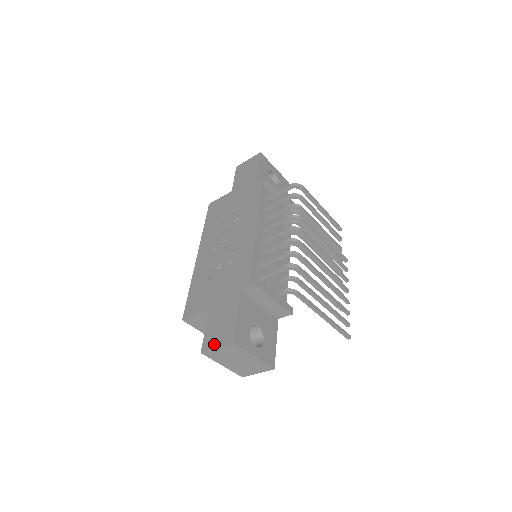
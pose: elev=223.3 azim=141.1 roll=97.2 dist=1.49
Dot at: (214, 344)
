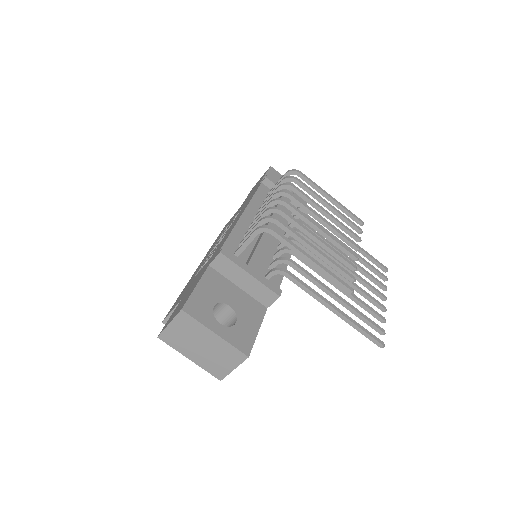
Dot at: (169, 322)
